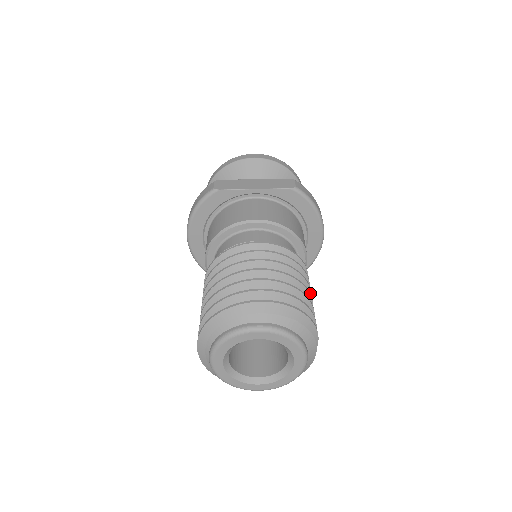
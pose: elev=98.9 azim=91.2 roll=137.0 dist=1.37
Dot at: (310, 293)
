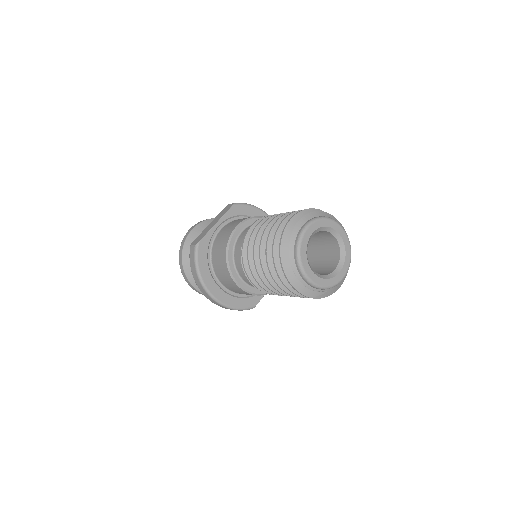
Dot at: occluded
